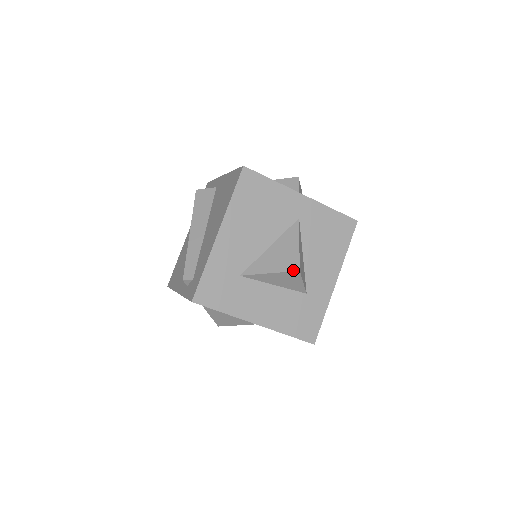
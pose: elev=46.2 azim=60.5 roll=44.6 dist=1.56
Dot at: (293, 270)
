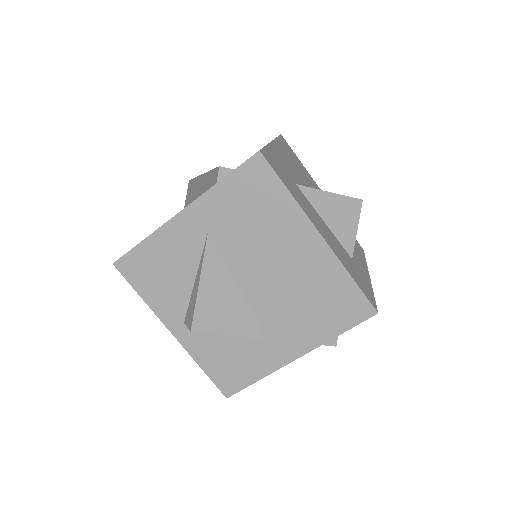
Dot at: (355, 198)
